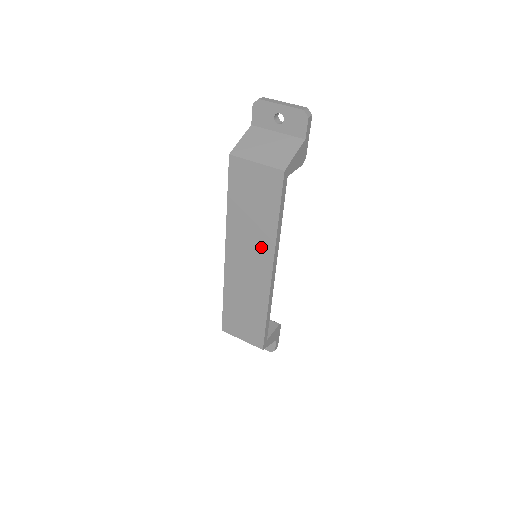
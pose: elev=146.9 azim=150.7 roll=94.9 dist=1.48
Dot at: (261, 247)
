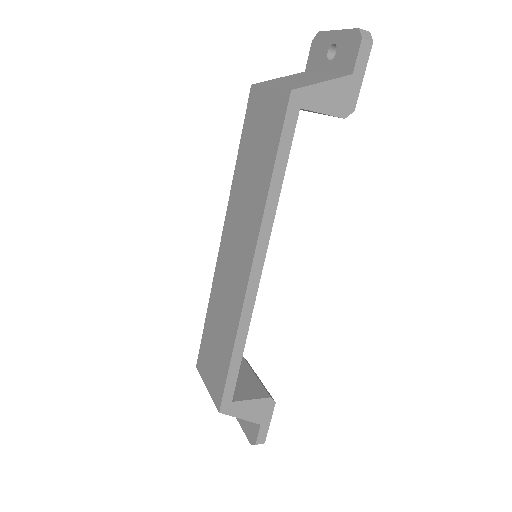
Dot at: (249, 225)
